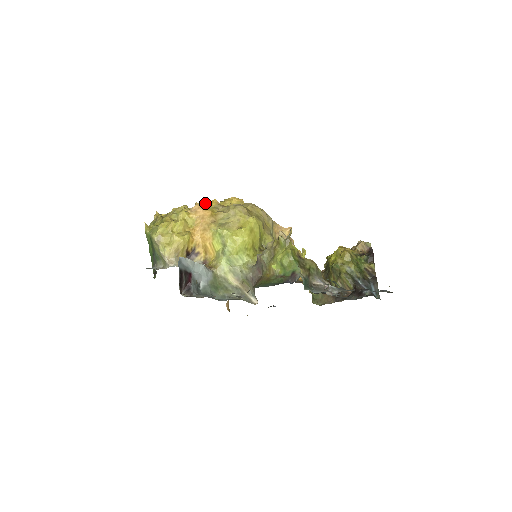
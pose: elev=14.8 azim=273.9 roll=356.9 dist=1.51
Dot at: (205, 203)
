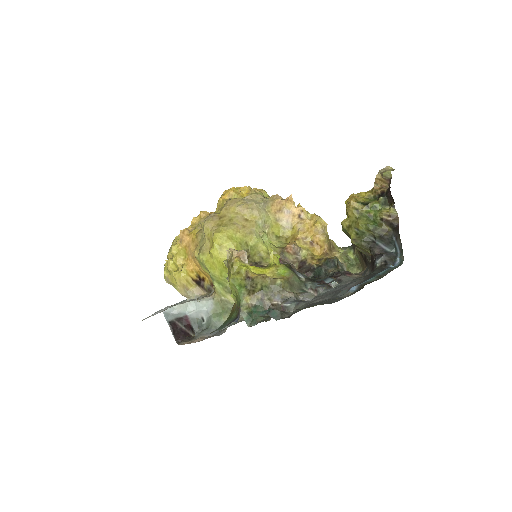
Dot at: (197, 218)
